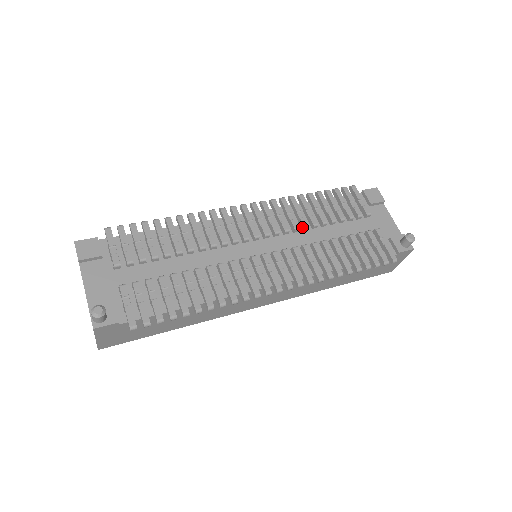
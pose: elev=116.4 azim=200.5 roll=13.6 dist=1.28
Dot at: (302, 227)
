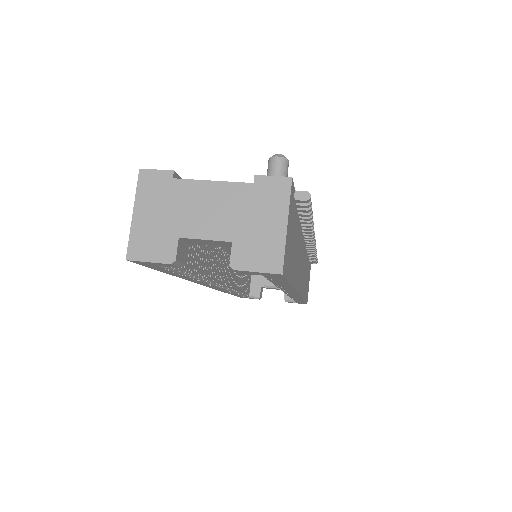
Dot at: occluded
